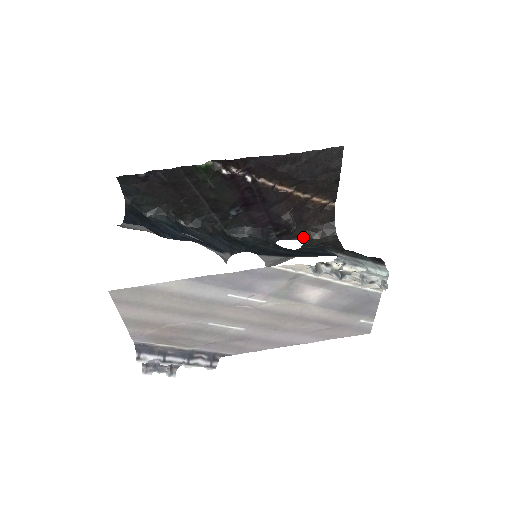
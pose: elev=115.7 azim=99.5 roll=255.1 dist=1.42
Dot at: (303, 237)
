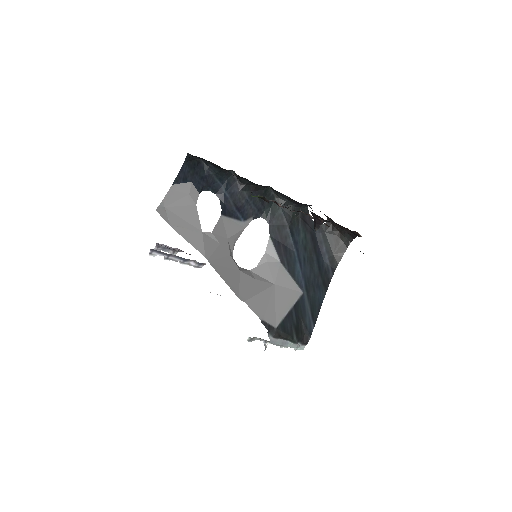
Dot at: (330, 219)
